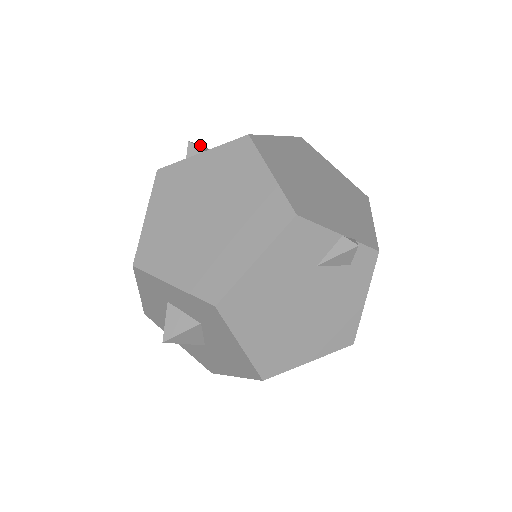
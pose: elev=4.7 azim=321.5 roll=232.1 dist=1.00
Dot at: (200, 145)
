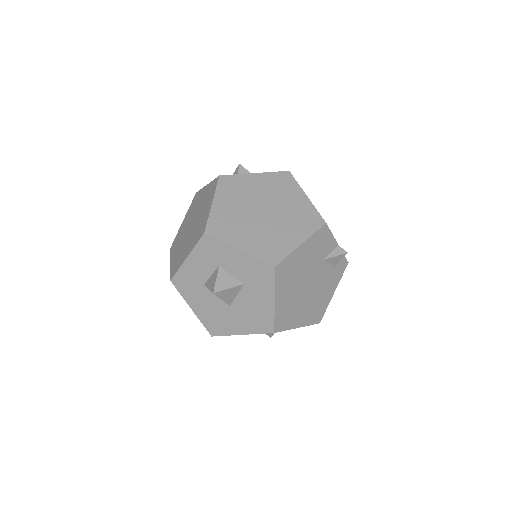
Dot at: occluded
